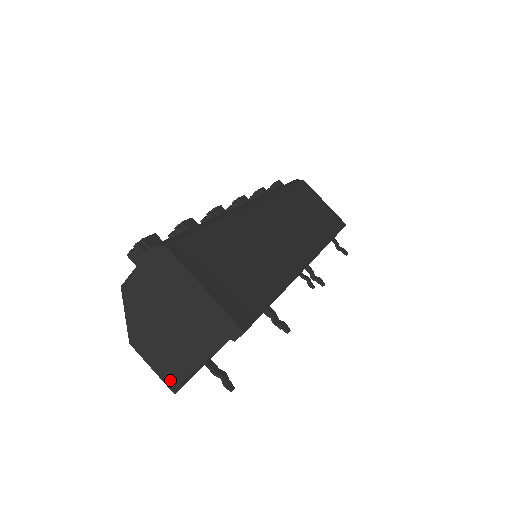
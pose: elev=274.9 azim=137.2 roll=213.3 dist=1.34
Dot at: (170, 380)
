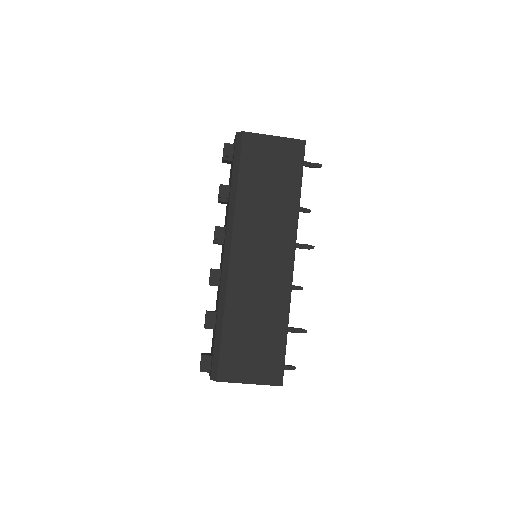
Dot at: occluded
